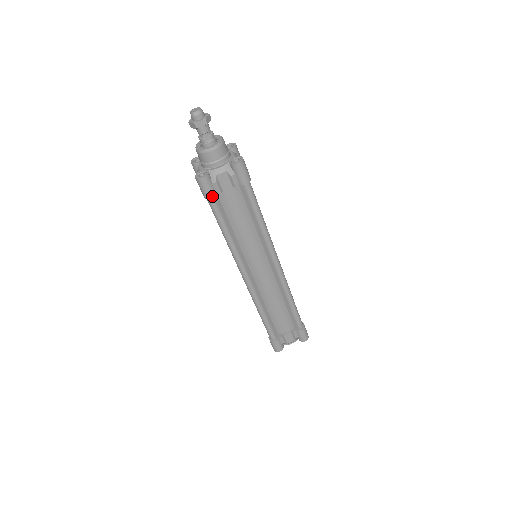
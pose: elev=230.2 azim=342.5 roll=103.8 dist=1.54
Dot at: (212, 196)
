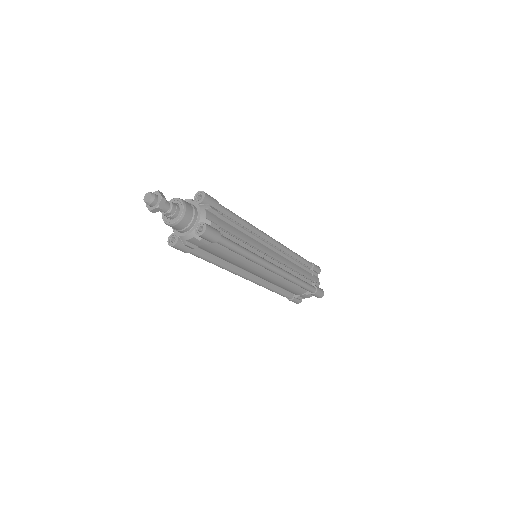
Dot at: (188, 252)
